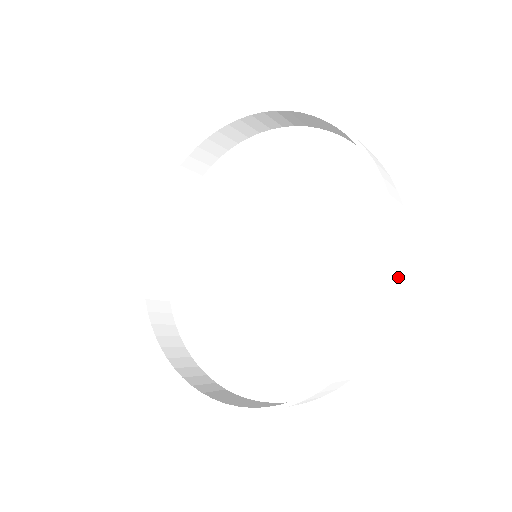
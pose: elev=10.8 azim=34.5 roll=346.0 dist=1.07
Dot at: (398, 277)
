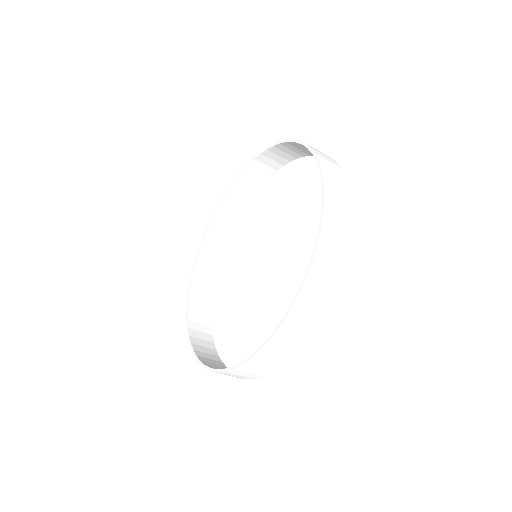
Dot at: (320, 274)
